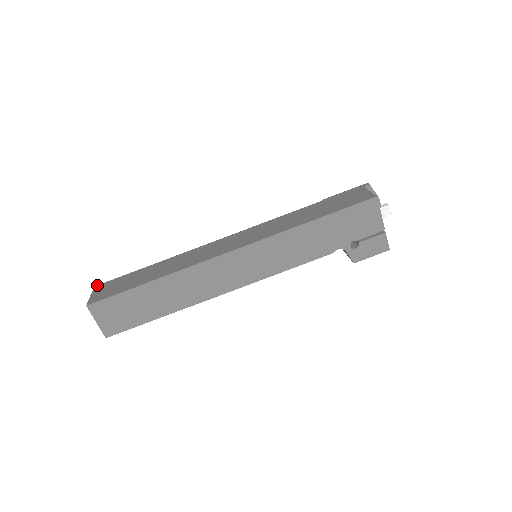
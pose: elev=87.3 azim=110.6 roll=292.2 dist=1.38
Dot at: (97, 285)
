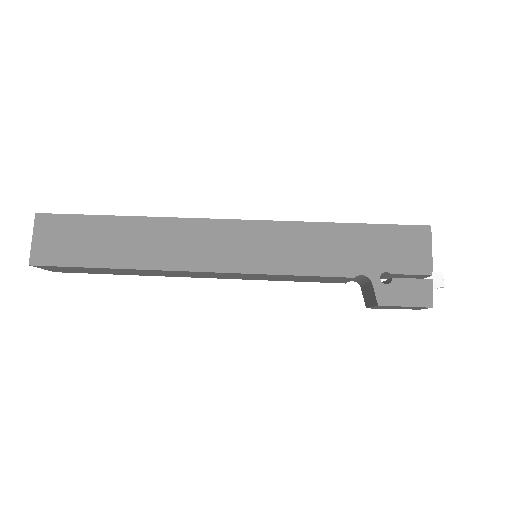
Dot at: occluded
